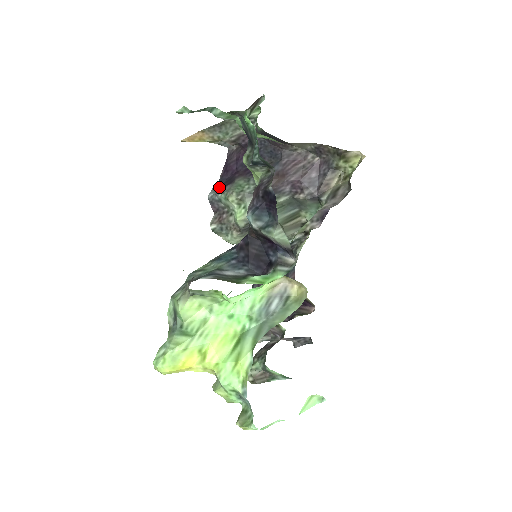
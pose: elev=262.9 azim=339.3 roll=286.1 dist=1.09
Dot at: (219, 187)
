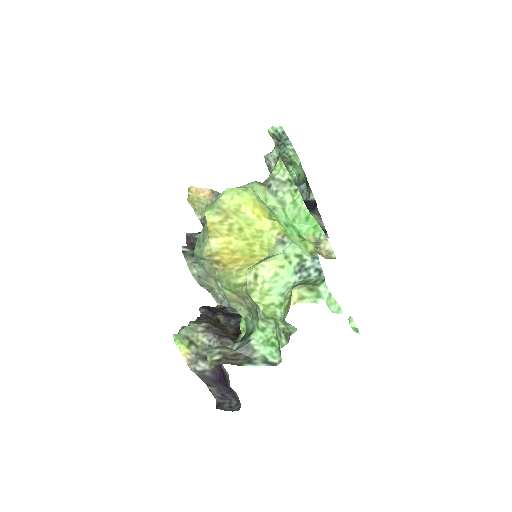
Dot at: occluded
